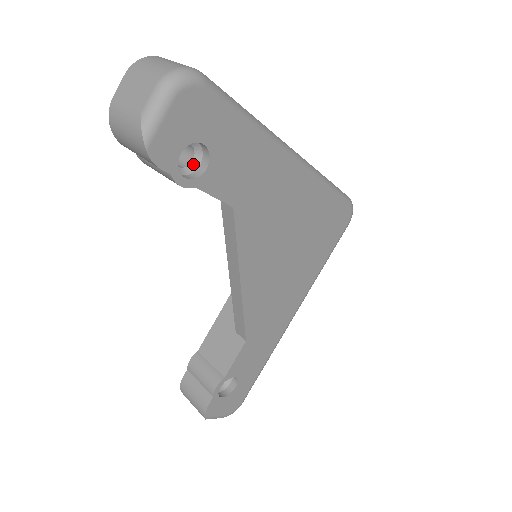
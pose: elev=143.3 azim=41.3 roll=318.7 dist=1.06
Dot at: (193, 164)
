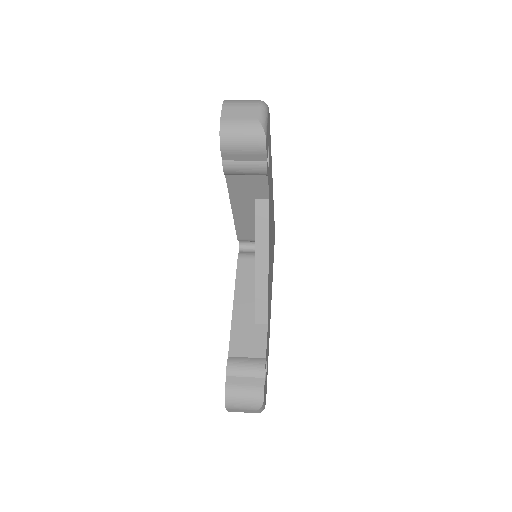
Dot at: occluded
